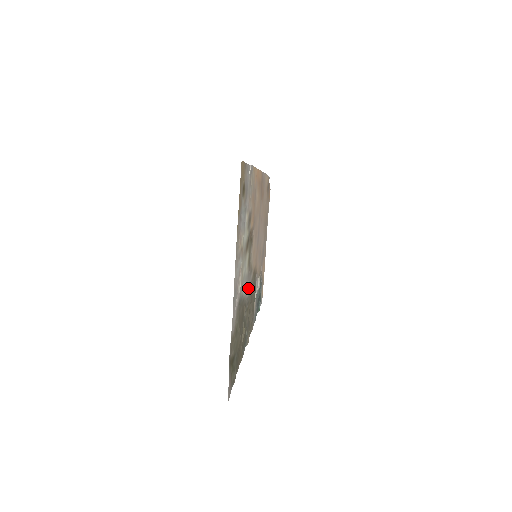
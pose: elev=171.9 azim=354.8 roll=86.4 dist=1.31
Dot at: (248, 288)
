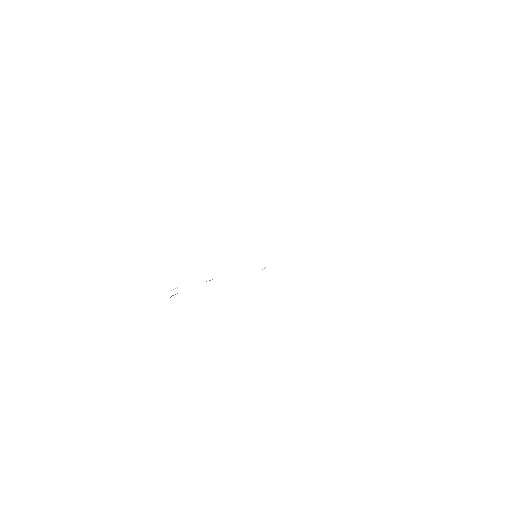
Dot at: occluded
